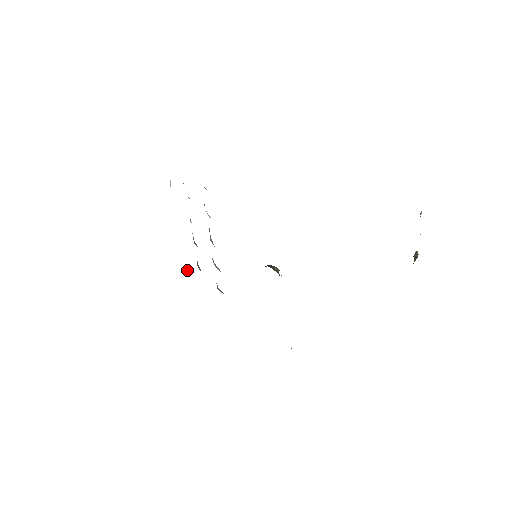
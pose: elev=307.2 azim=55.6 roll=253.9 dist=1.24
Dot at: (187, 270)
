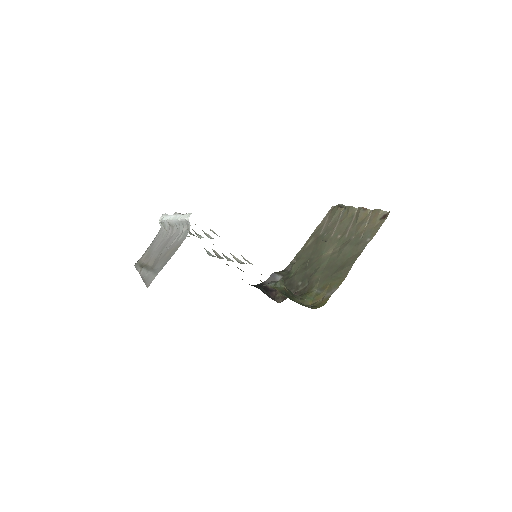
Dot at: (160, 223)
